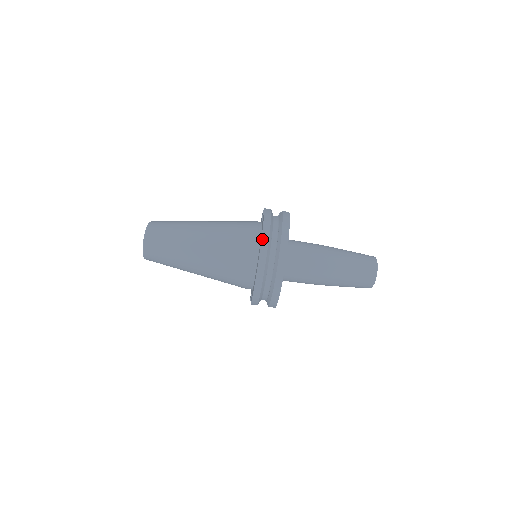
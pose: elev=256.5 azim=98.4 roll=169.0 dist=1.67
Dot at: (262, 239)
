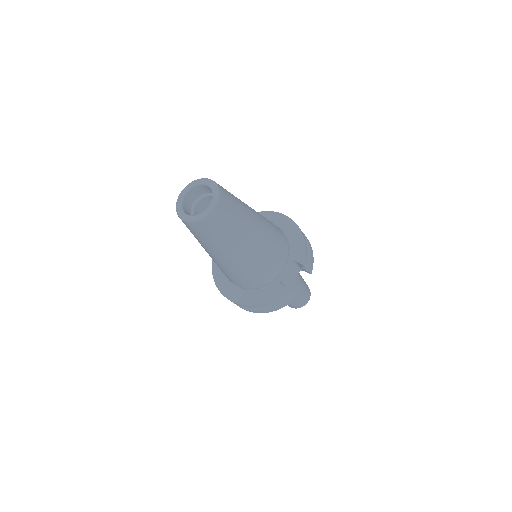
Dot at: (245, 306)
